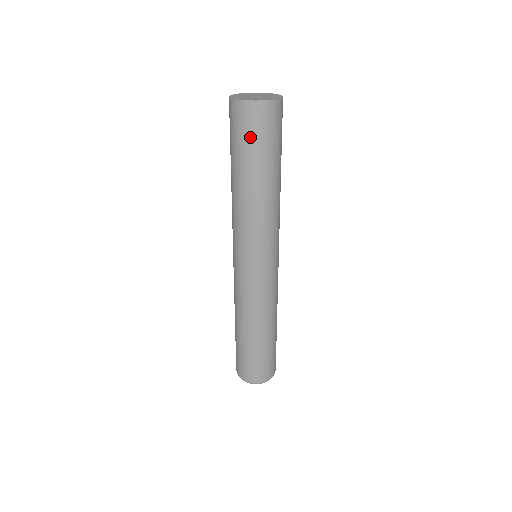
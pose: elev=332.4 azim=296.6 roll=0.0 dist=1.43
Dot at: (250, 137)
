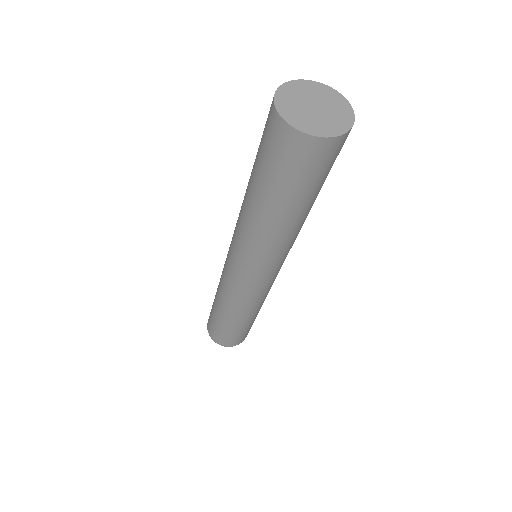
Dot at: (323, 173)
